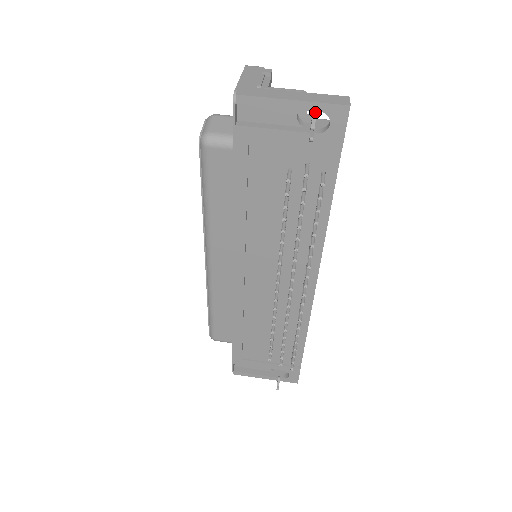
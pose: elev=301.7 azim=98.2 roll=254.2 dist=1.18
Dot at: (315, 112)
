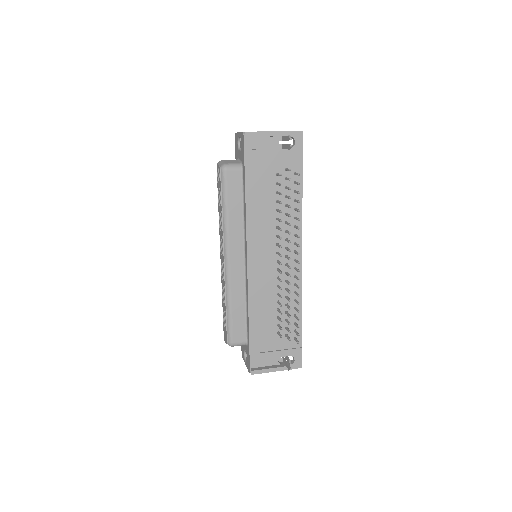
Dot at: (287, 136)
